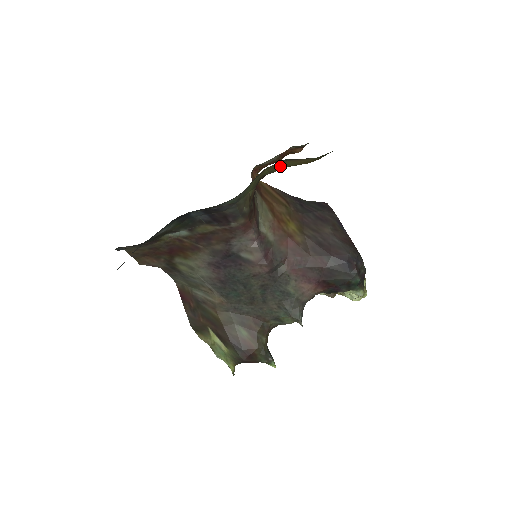
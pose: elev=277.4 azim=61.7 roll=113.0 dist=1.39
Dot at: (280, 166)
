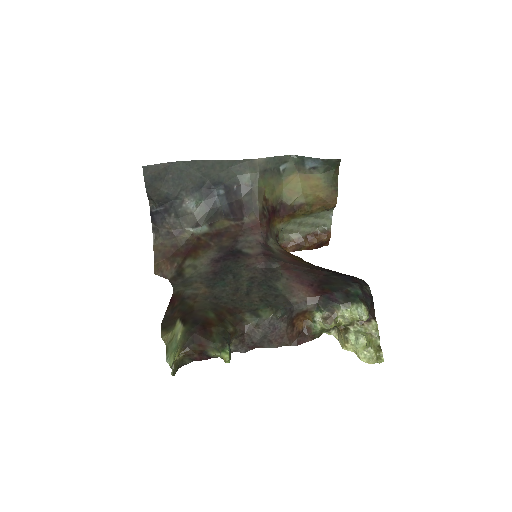
Dot at: (295, 189)
